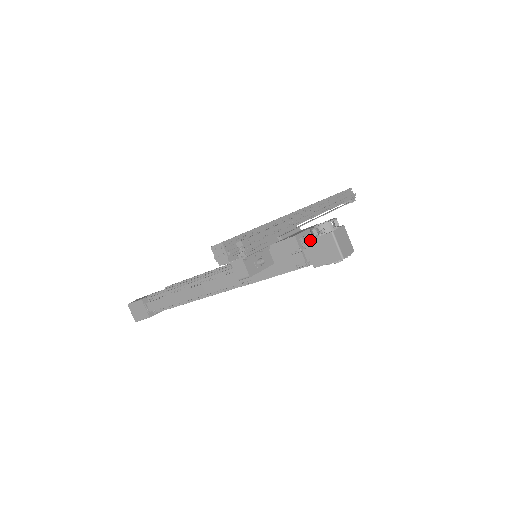
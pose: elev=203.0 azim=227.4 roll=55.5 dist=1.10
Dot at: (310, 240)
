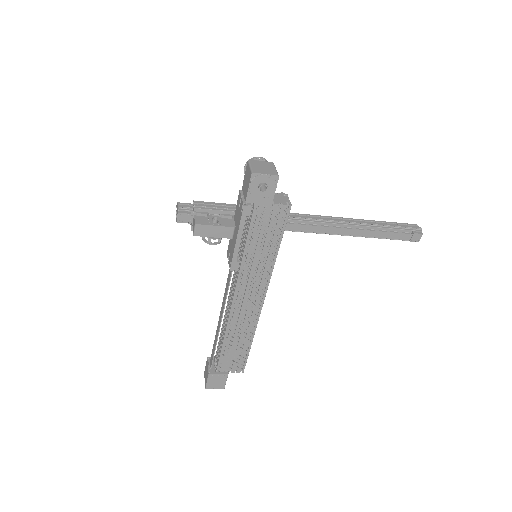
Dot at: (243, 182)
